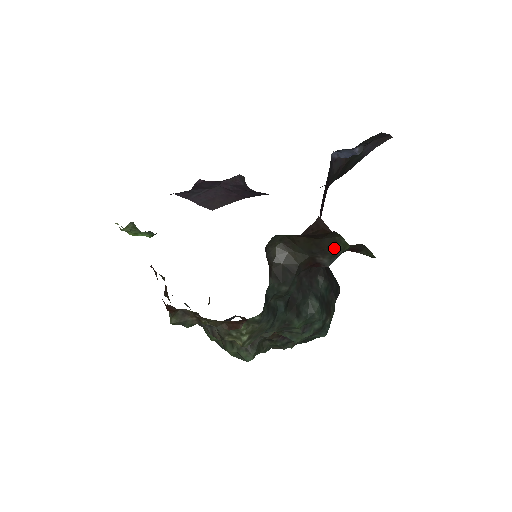
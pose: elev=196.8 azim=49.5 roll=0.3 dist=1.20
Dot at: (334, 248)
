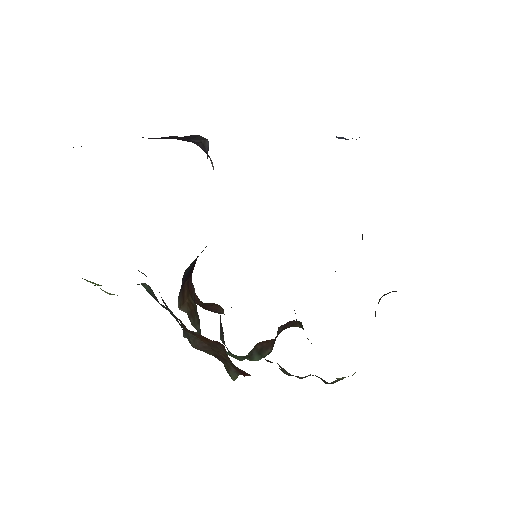
Dot at: occluded
